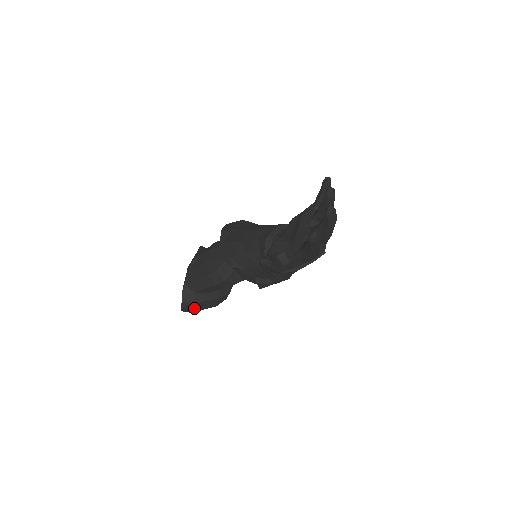
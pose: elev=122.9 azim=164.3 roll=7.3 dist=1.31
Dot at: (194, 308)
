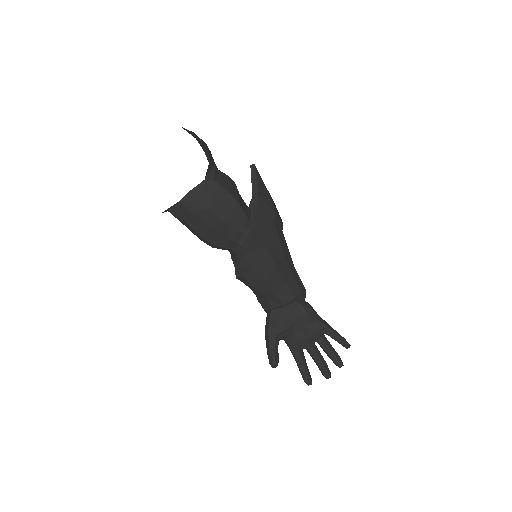
Dot at: occluded
